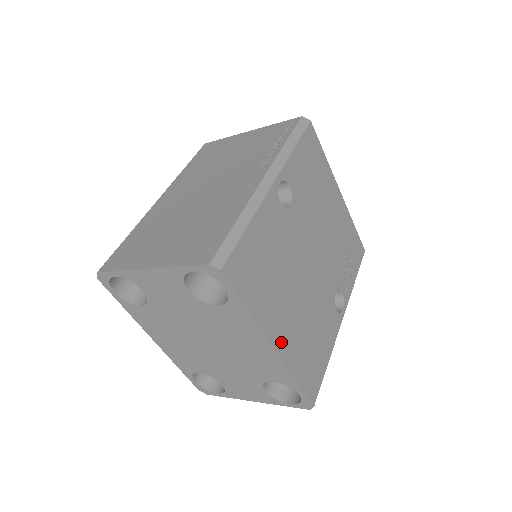
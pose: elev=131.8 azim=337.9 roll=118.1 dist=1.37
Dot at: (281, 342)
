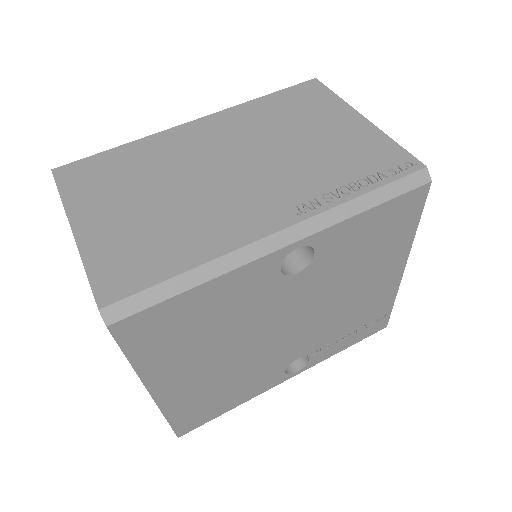
Dot at: (168, 391)
